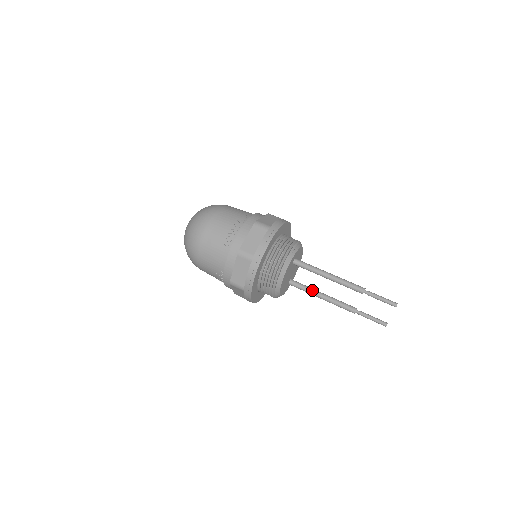
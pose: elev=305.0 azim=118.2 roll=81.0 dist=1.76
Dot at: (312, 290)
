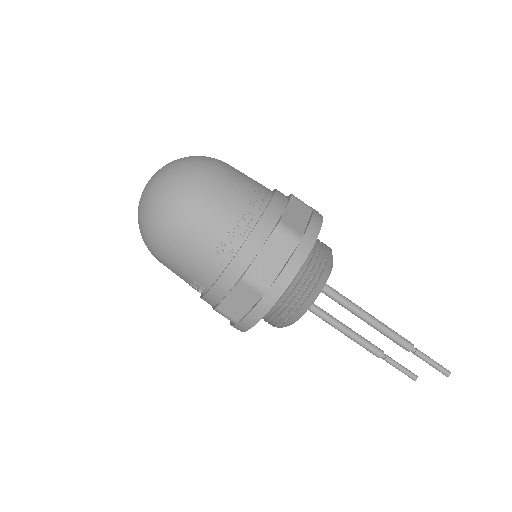
Dot at: (328, 317)
